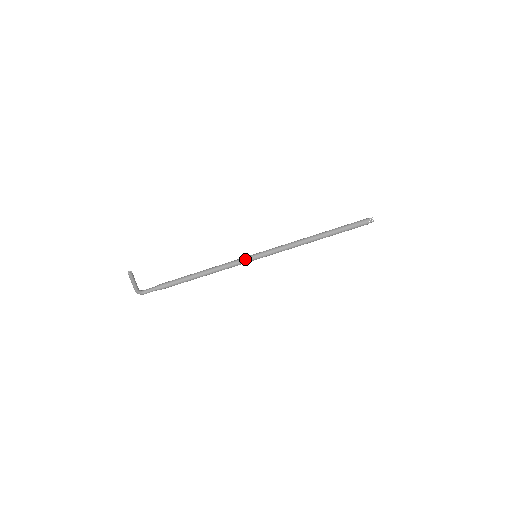
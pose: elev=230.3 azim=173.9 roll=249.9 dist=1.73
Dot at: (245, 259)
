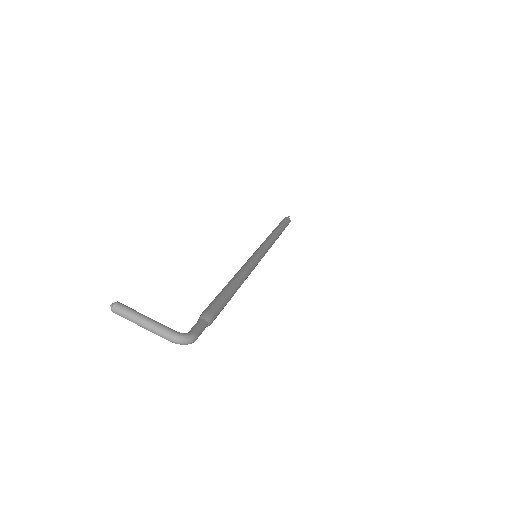
Dot at: (250, 258)
